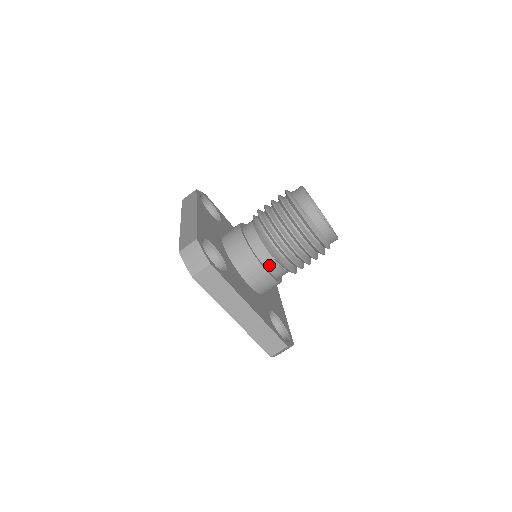
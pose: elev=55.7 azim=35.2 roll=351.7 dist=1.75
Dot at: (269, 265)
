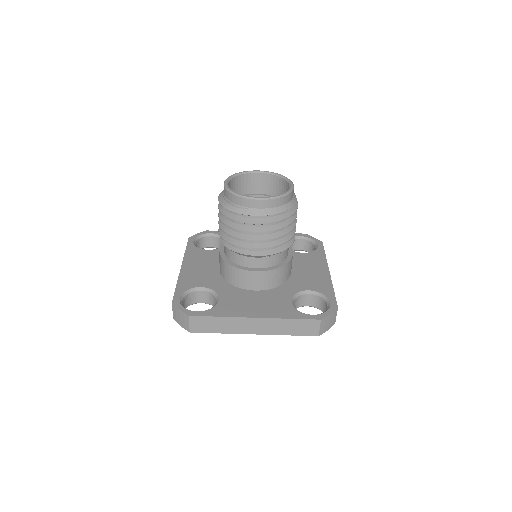
Dot at: (255, 264)
